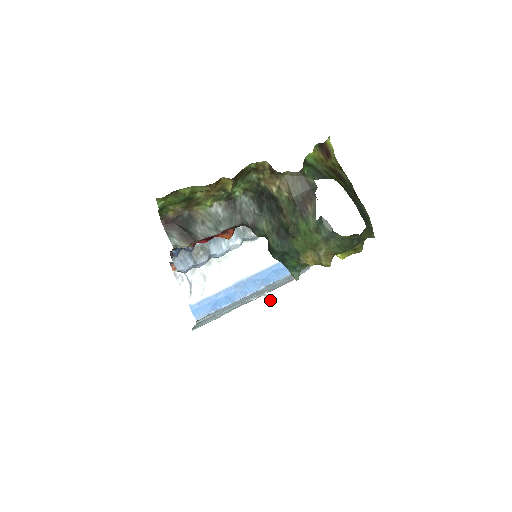
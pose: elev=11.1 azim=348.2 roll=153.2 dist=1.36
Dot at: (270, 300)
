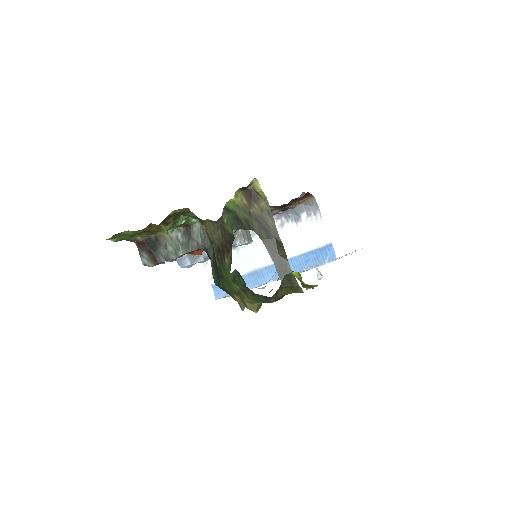
Dot at: (318, 274)
